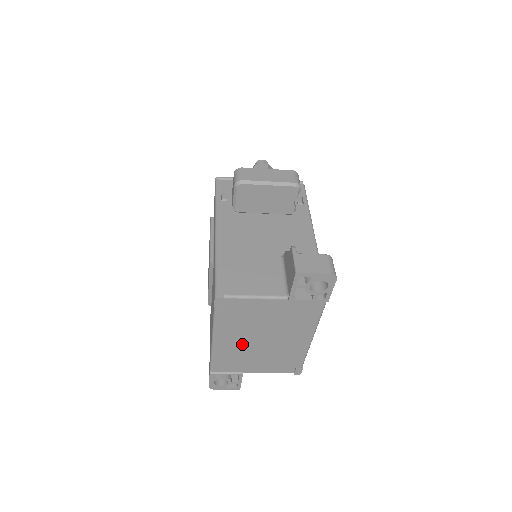
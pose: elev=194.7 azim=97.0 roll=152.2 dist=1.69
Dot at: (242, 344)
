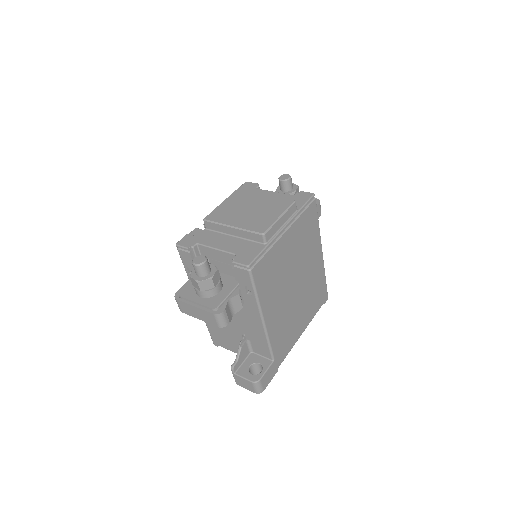
Dot at: occluded
